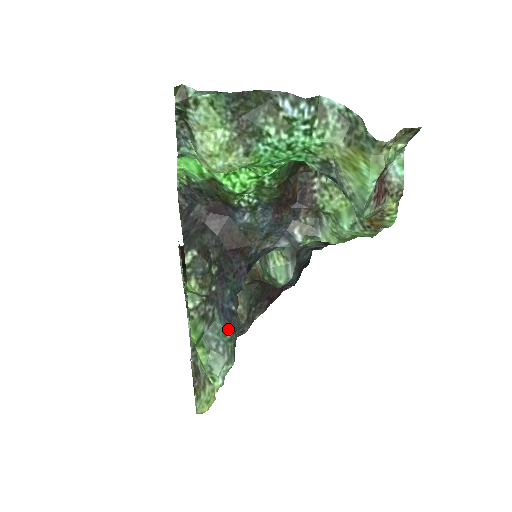
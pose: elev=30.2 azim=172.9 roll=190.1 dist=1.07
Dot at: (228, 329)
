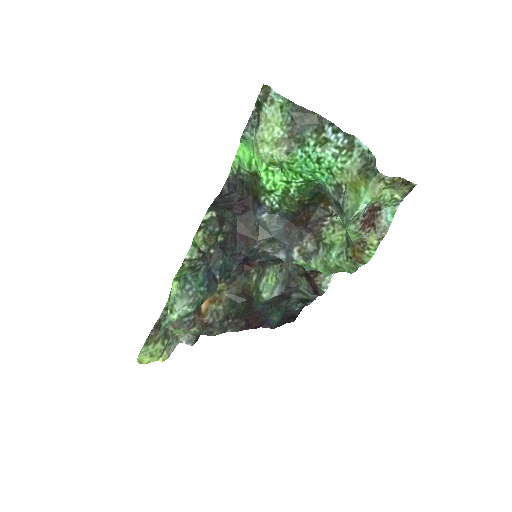
Dot at: (205, 284)
